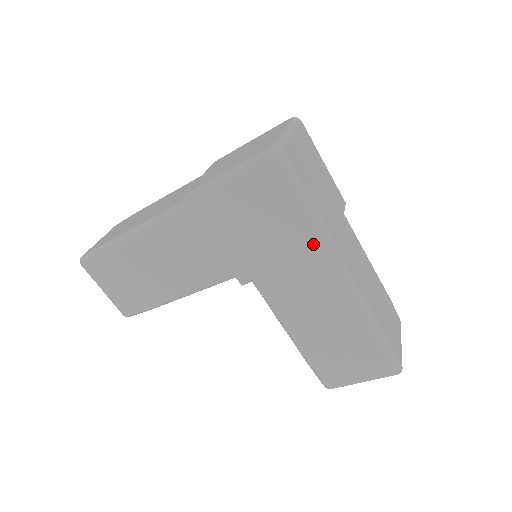
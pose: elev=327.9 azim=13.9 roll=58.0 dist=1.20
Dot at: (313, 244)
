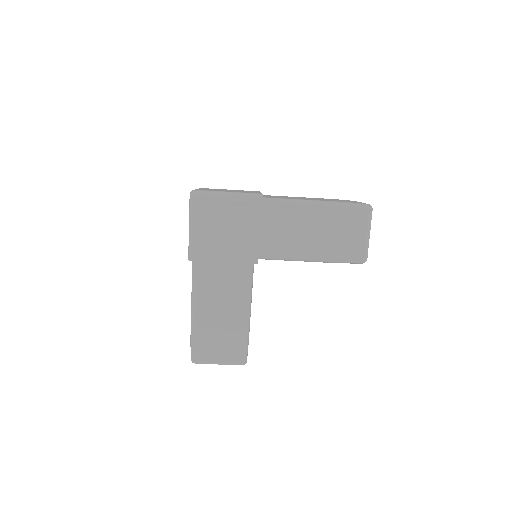
Dot at: (252, 205)
